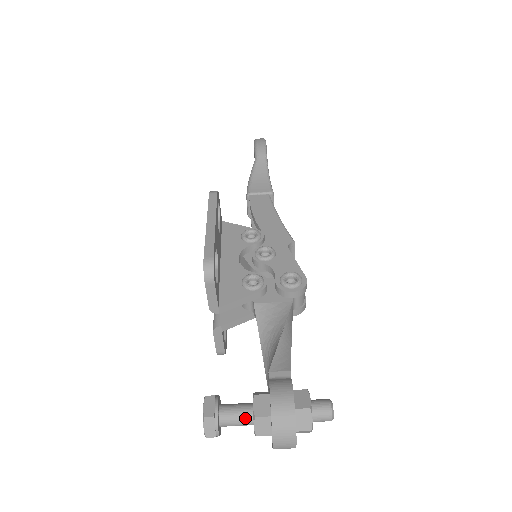
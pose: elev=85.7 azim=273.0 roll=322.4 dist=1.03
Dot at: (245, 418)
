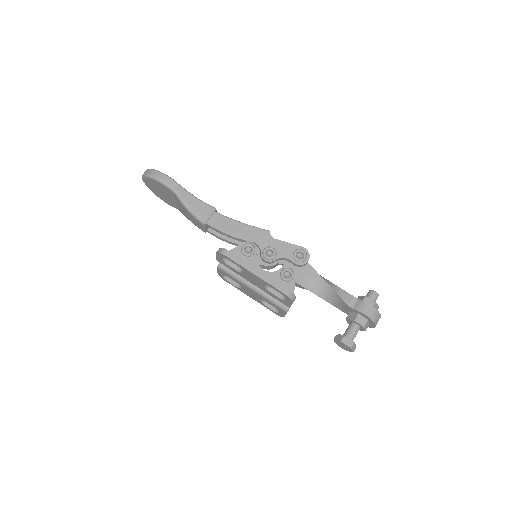
Dot at: (358, 330)
